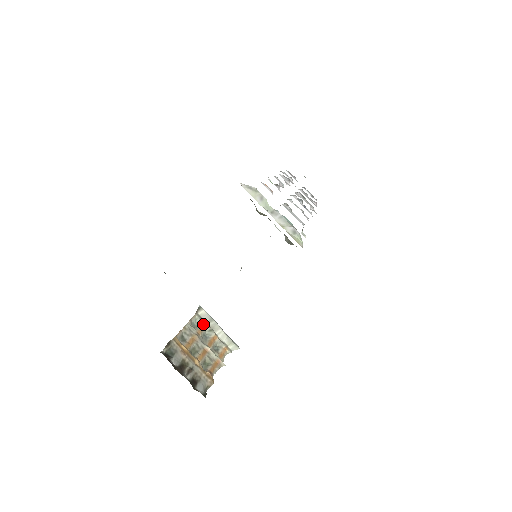
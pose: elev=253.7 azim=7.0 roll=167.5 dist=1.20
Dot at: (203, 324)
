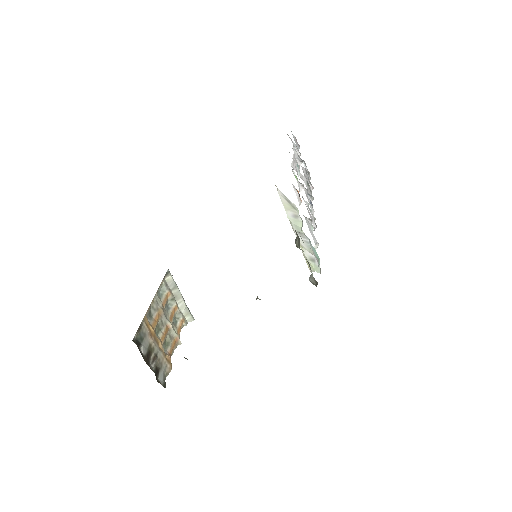
Dot at: (167, 292)
